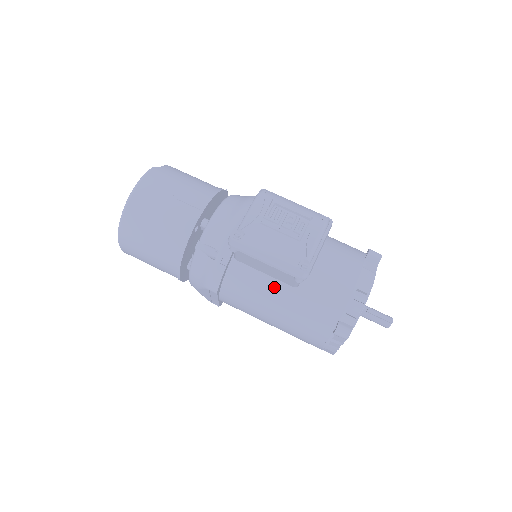
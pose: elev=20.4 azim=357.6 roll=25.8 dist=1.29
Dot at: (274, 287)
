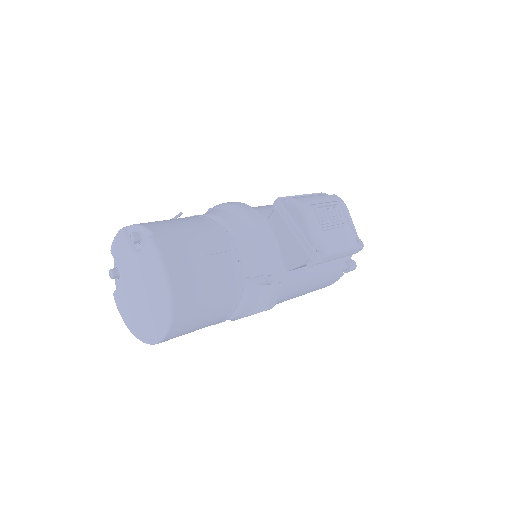
Dot at: (308, 270)
